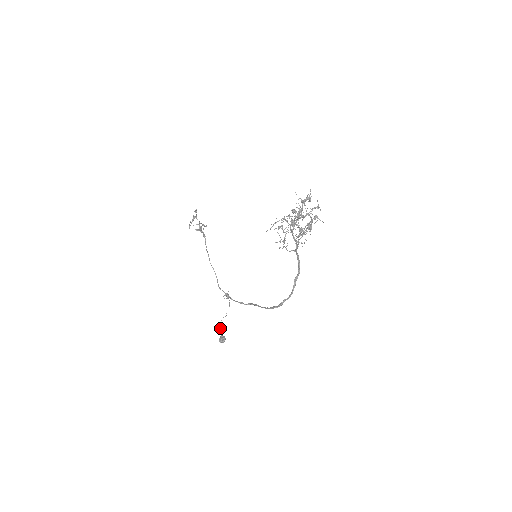
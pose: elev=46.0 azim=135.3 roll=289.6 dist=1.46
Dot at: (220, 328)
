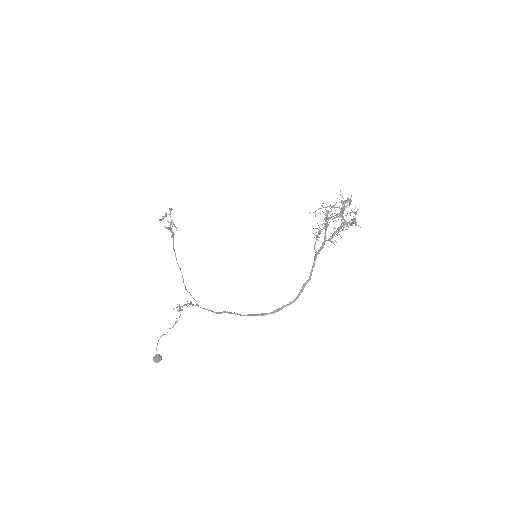
Dot at: (157, 345)
